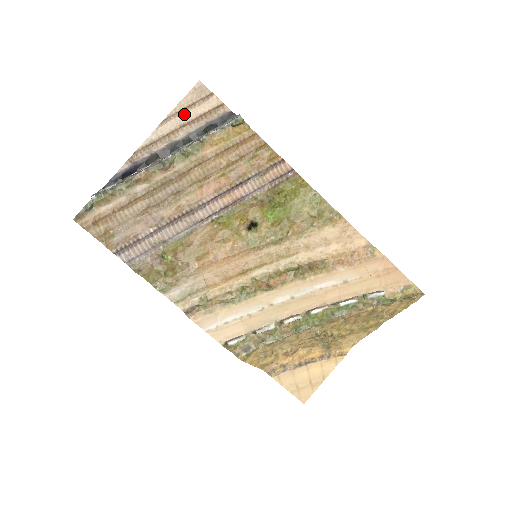
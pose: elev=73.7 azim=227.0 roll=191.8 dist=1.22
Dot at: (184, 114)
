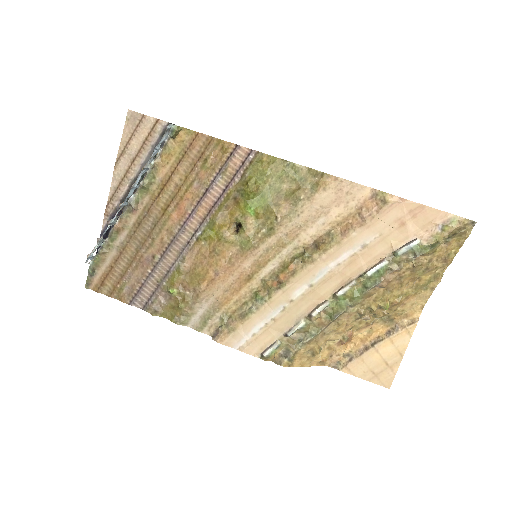
Dot at: (129, 149)
